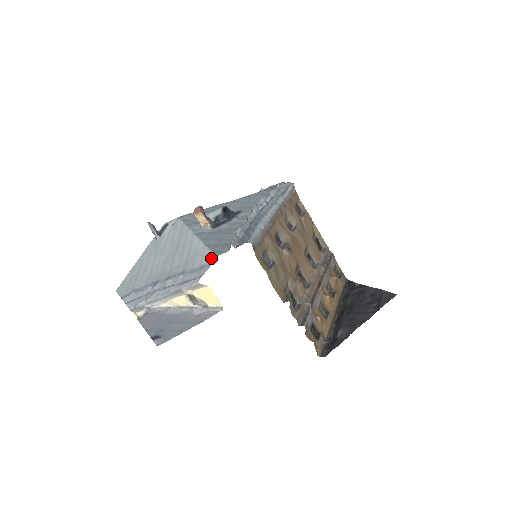
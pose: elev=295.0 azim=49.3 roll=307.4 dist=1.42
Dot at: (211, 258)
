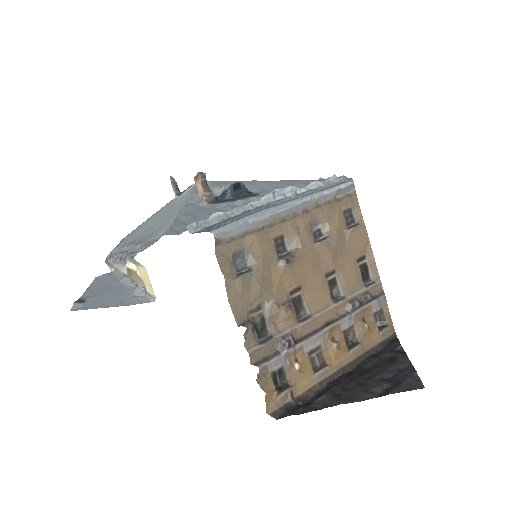
Dot at: (161, 235)
